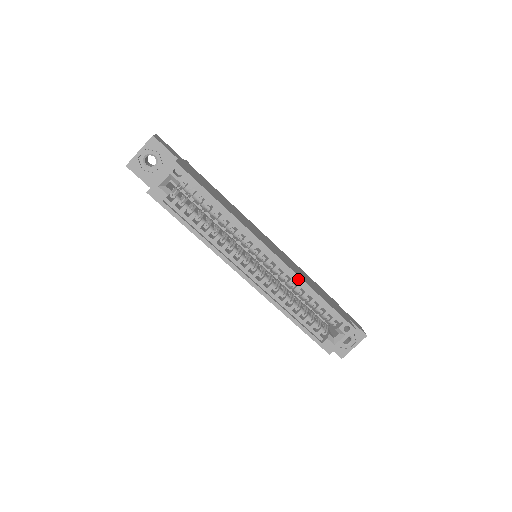
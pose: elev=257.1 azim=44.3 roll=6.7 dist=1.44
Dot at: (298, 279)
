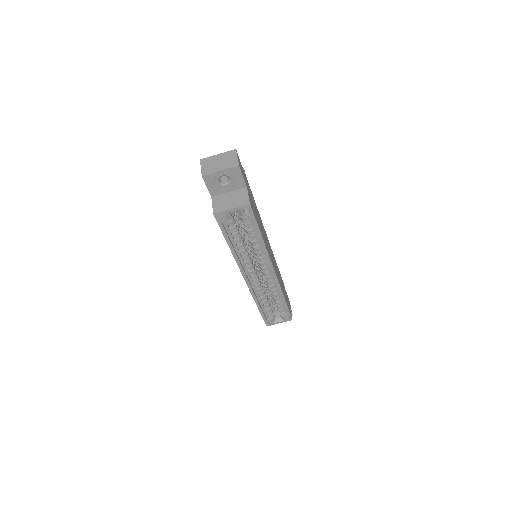
Dot at: (279, 289)
